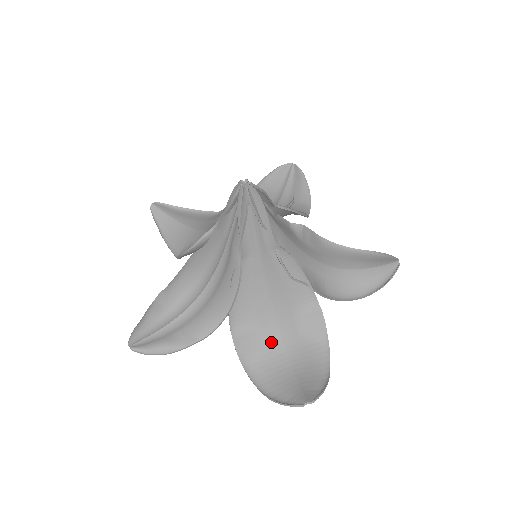
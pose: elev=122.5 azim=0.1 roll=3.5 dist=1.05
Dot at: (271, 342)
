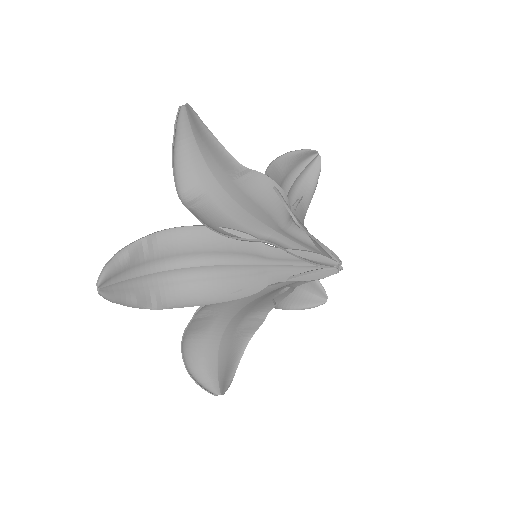
Dot at: (216, 328)
